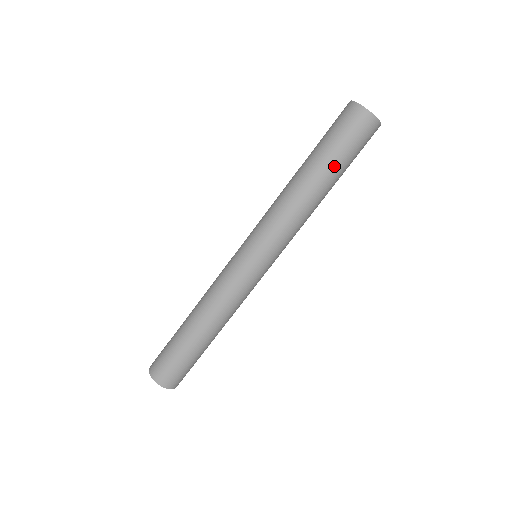
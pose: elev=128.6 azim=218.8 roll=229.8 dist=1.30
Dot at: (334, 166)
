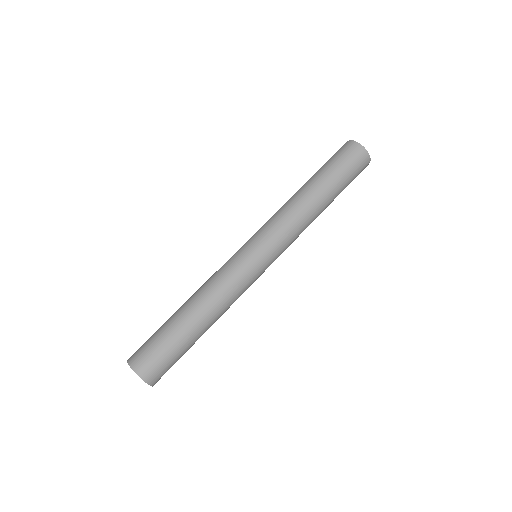
Dot at: (324, 175)
